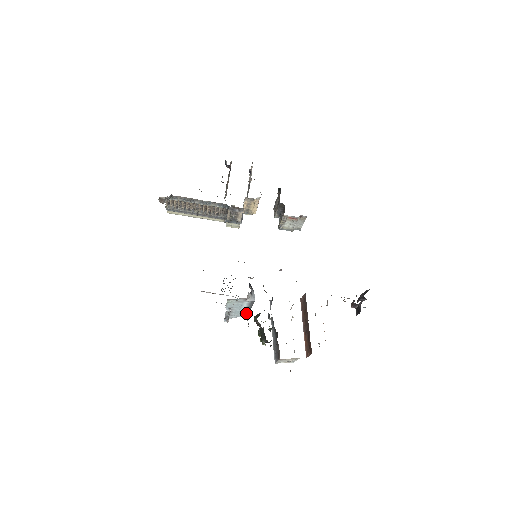
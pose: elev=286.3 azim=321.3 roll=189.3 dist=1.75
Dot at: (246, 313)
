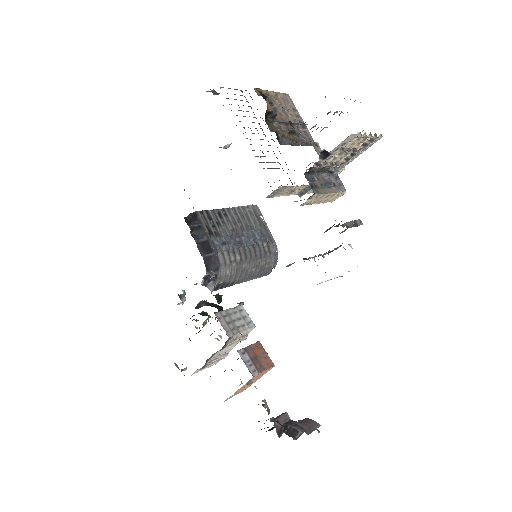
Dot at: occluded
